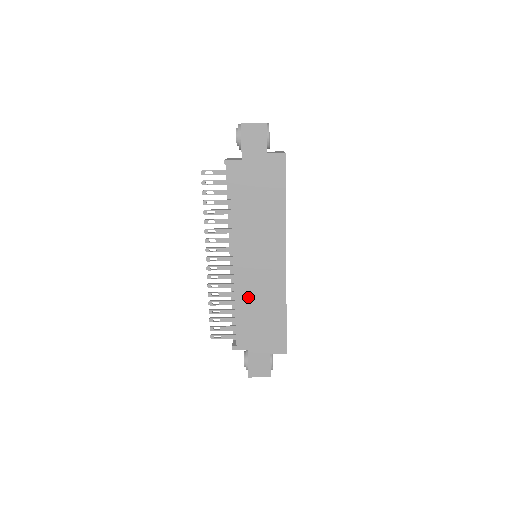
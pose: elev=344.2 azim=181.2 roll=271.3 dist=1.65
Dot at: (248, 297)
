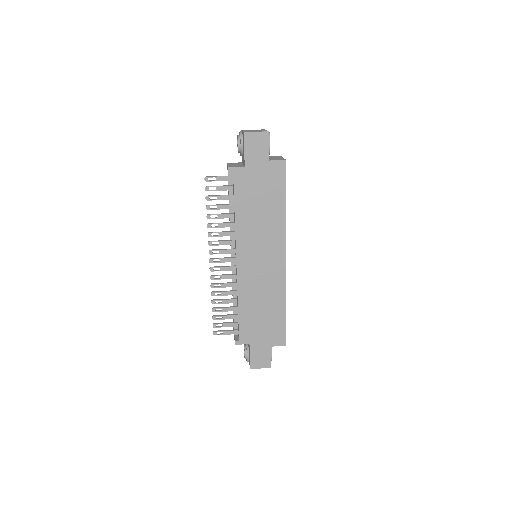
Dot at: (250, 295)
